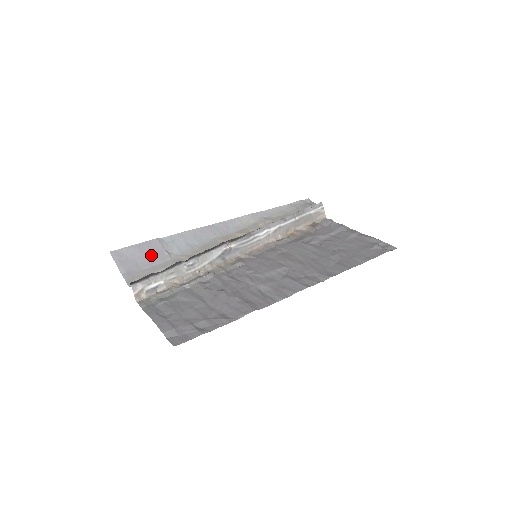
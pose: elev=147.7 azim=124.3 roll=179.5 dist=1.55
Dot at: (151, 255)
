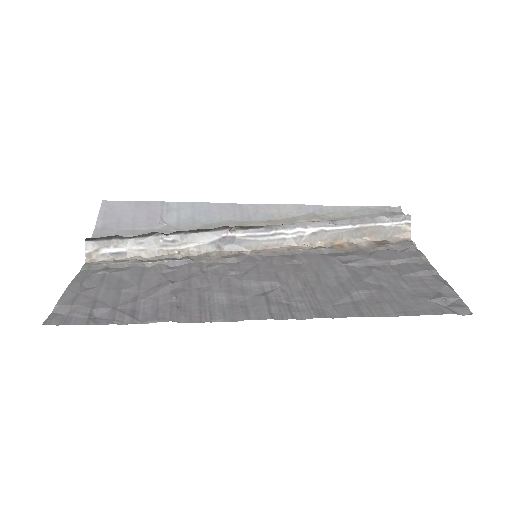
Dot at: (142, 217)
